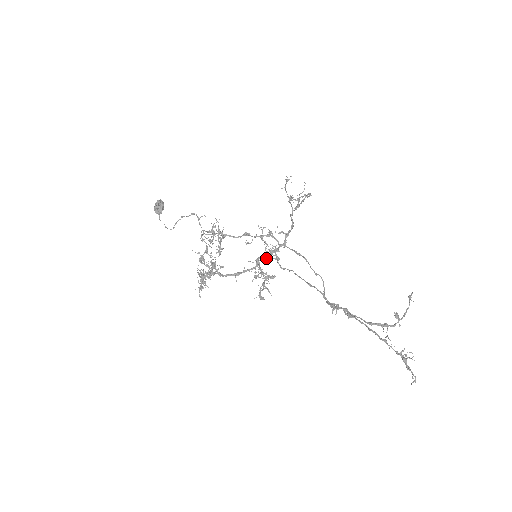
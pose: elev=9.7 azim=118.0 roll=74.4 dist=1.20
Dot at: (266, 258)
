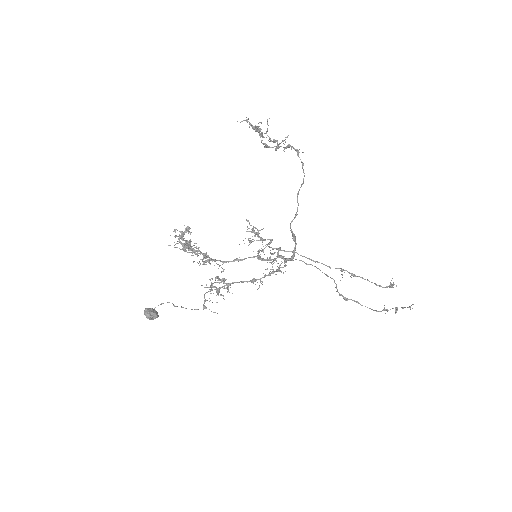
Dot at: (271, 263)
